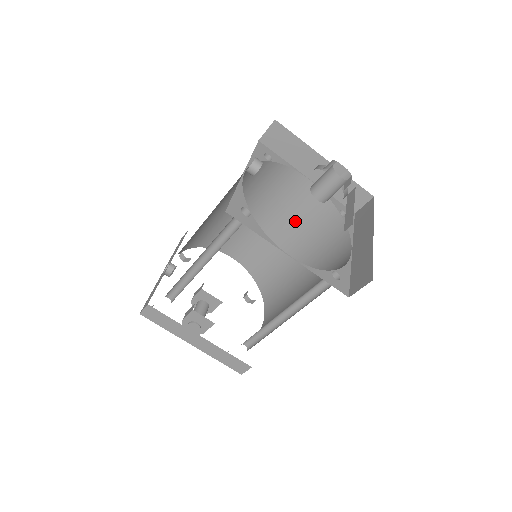
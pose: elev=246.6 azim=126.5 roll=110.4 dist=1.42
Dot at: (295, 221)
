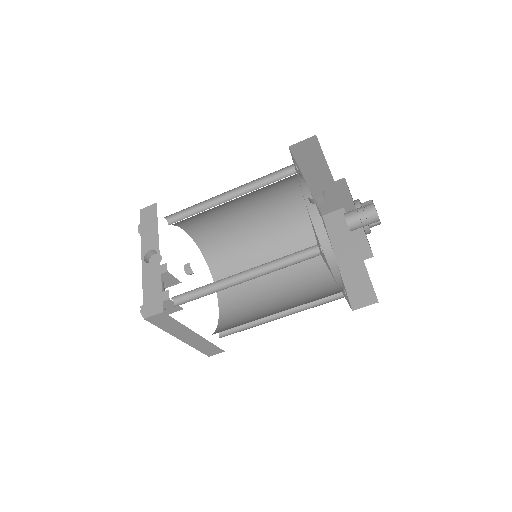
Dot at: (273, 215)
